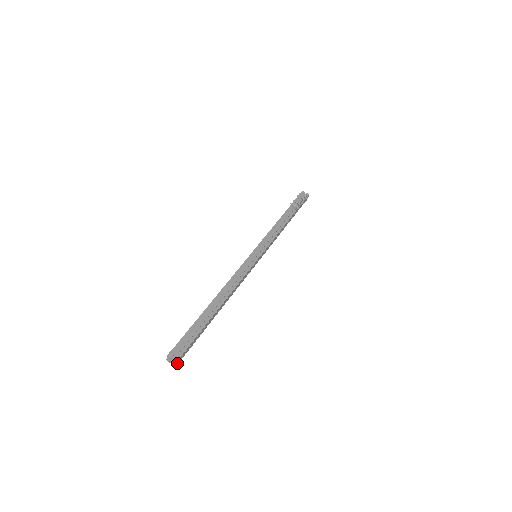
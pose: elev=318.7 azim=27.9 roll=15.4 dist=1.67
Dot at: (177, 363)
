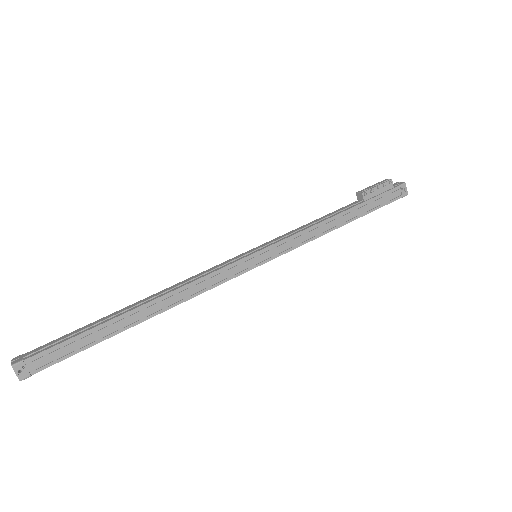
Dot at: (19, 373)
